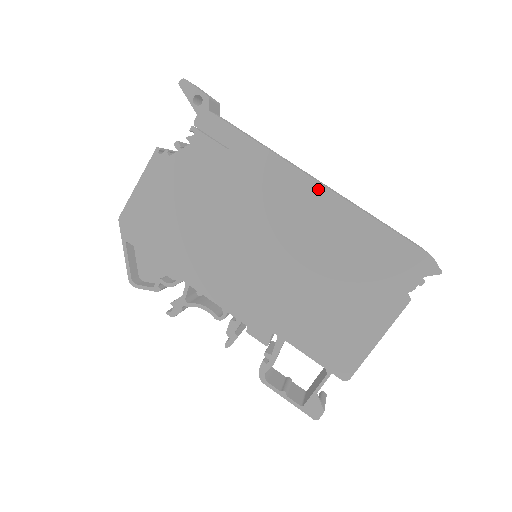
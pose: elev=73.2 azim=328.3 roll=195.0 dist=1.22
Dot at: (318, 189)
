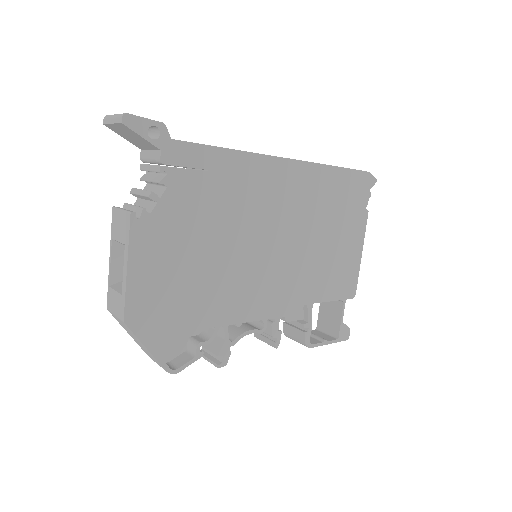
Dot at: (292, 165)
